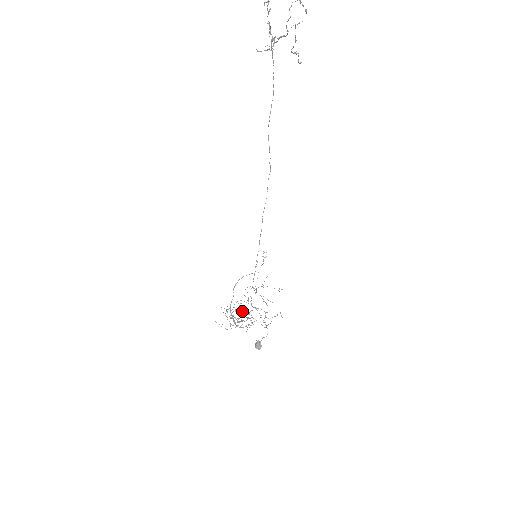
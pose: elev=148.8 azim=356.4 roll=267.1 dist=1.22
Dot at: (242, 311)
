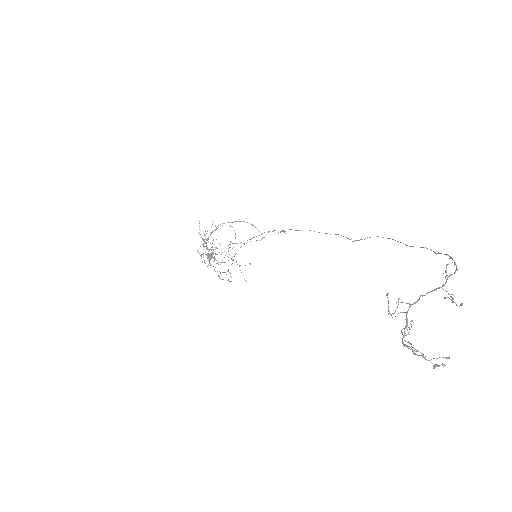
Dot at: occluded
